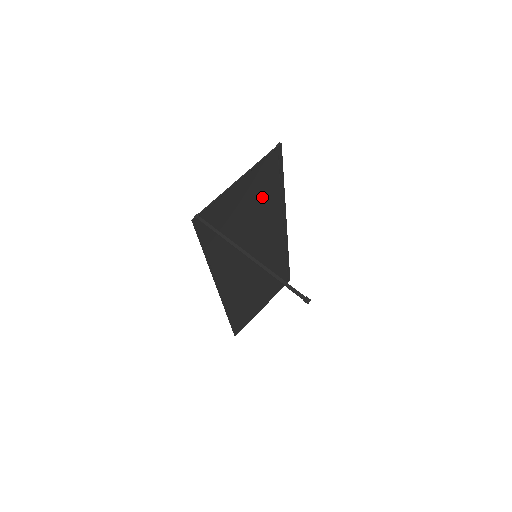
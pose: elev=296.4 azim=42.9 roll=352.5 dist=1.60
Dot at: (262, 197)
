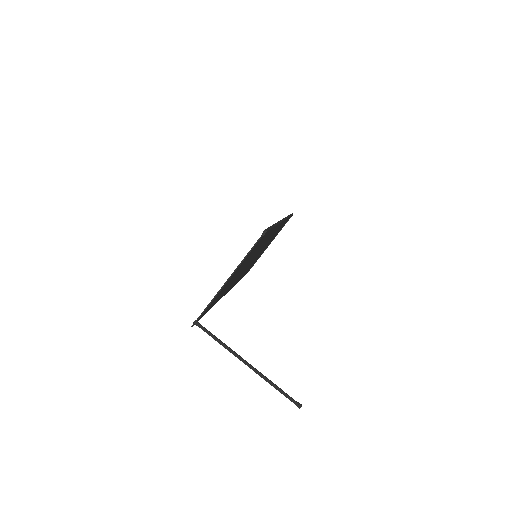
Dot at: occluded
